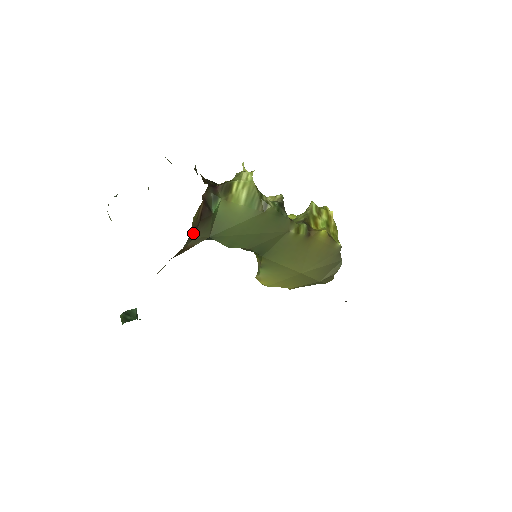
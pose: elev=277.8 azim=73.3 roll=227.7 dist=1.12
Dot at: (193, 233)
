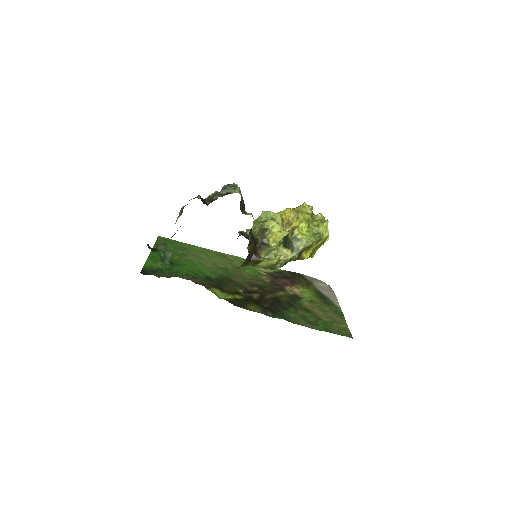
Dot at: occluded
